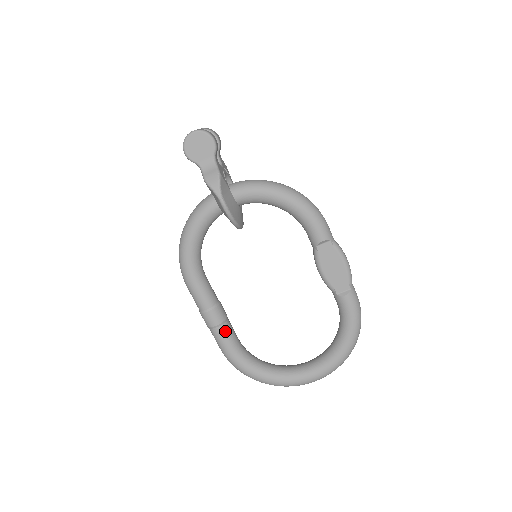
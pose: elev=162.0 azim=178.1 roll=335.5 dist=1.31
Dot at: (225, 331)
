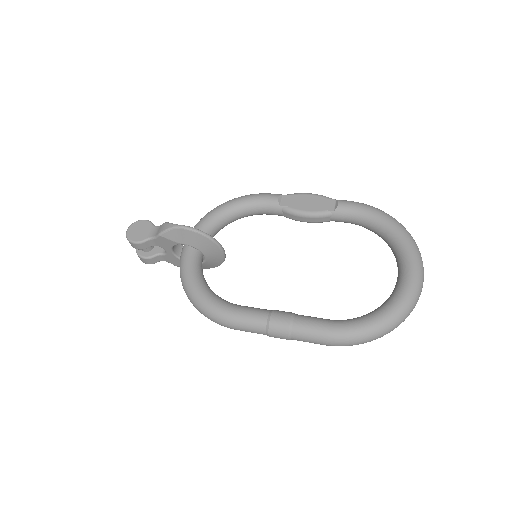
Dot at: (303, 318)
